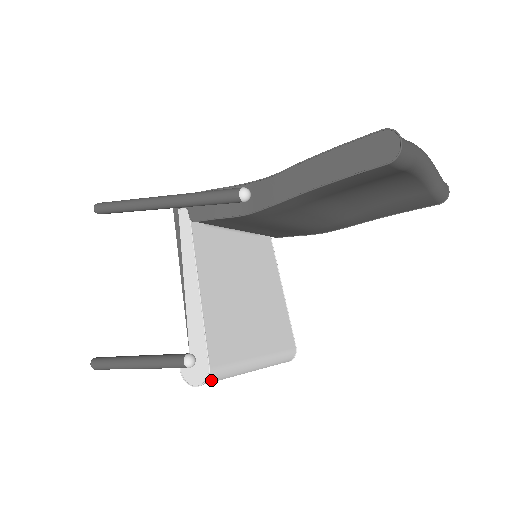
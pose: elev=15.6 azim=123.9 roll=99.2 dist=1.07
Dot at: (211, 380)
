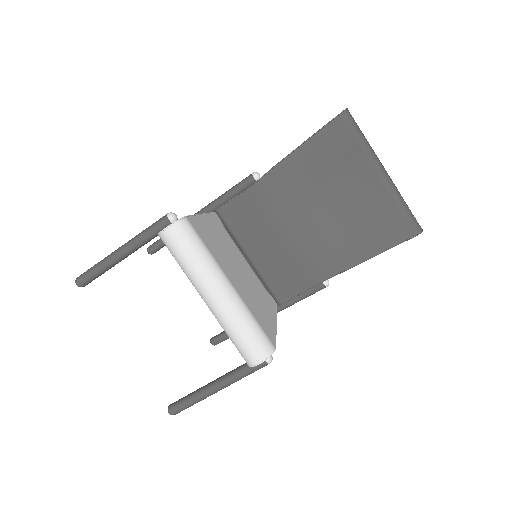
Dot at: (182, 230)
